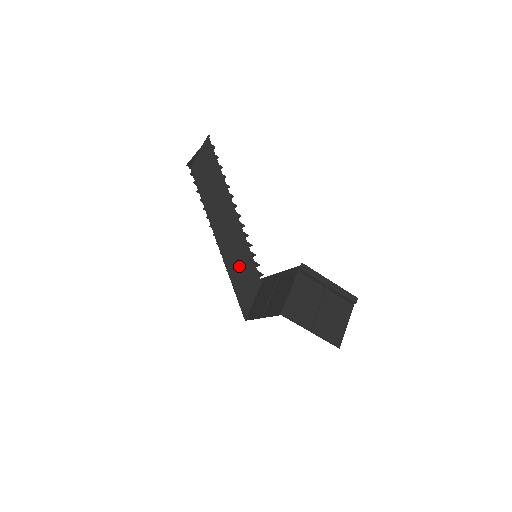
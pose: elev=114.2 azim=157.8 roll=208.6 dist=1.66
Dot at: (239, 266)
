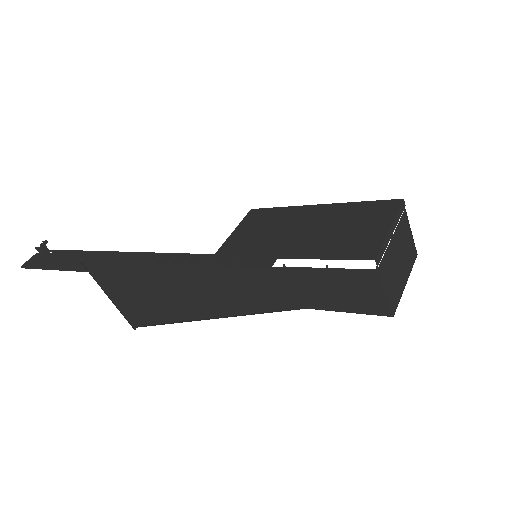
Dot at: (265, 293)
